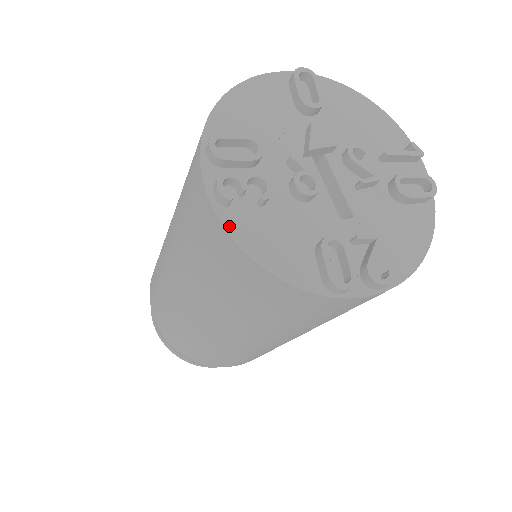
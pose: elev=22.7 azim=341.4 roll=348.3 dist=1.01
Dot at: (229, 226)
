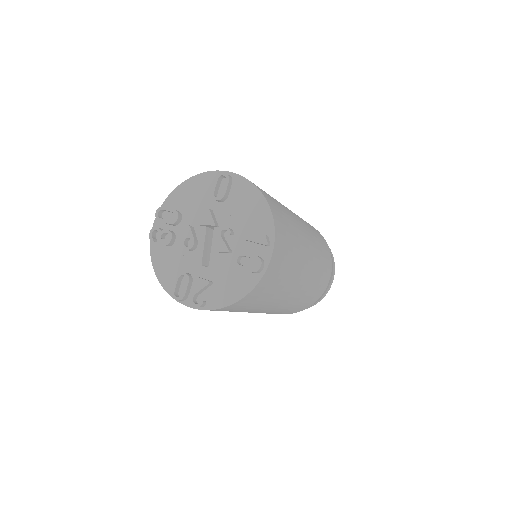
Dot at: (152, 251)
